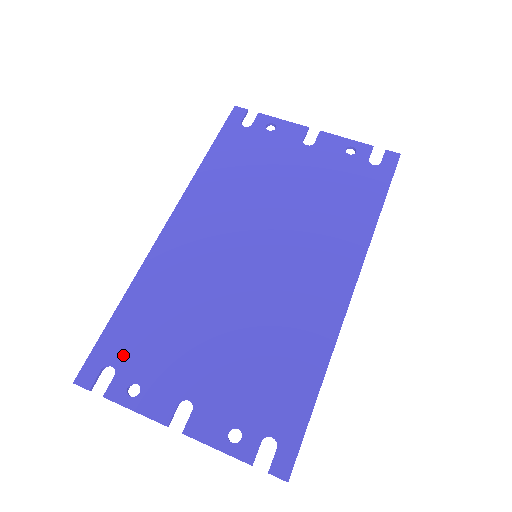
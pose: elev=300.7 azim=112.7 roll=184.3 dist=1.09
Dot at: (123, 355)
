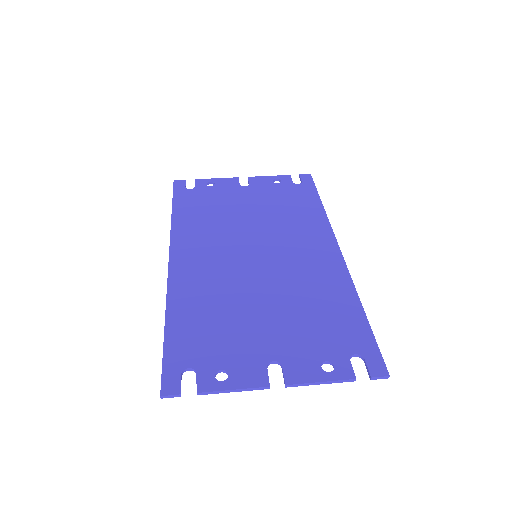
Dot at: (194, 356)
